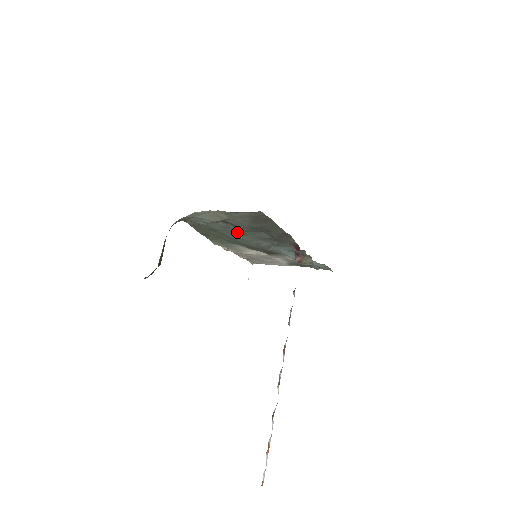
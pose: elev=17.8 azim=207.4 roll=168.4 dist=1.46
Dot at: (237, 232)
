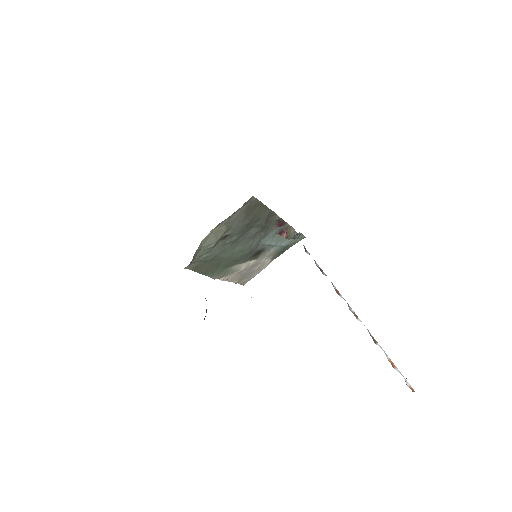
Dot at: (232, 245)
